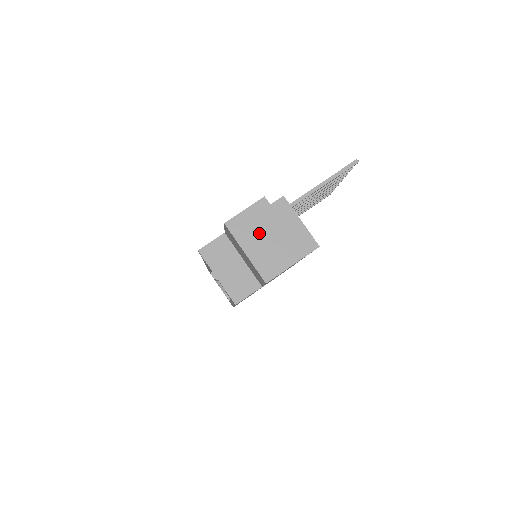
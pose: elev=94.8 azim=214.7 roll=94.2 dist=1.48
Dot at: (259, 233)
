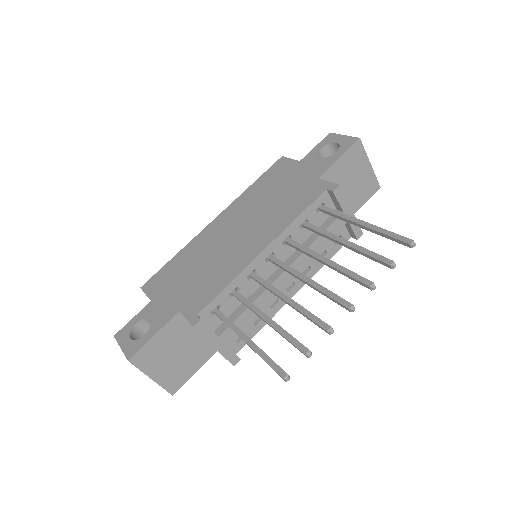
Dot at: occluded
